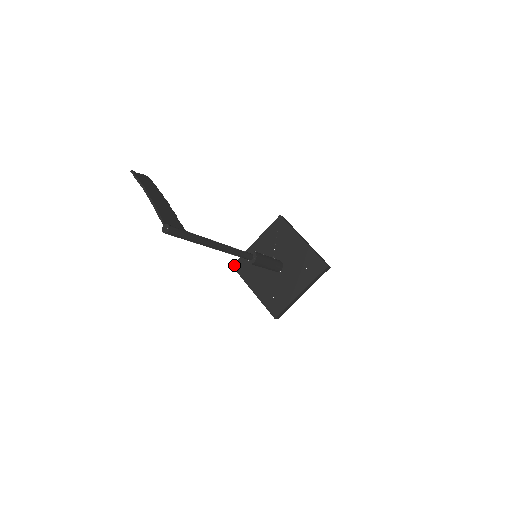
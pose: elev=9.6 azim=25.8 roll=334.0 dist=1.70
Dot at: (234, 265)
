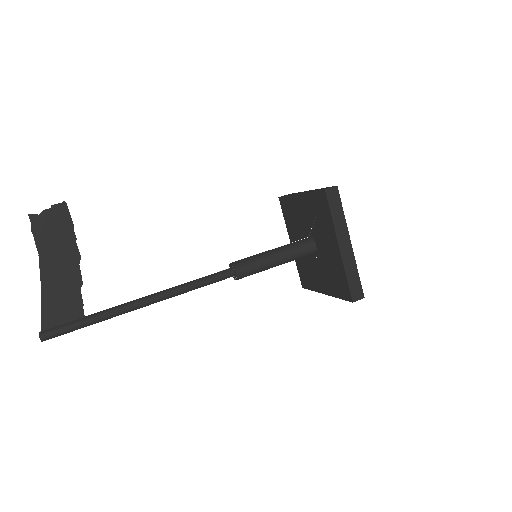
Dot at: (280, 199)
